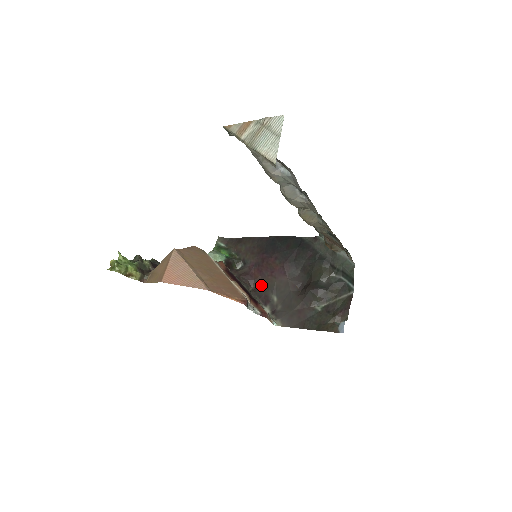
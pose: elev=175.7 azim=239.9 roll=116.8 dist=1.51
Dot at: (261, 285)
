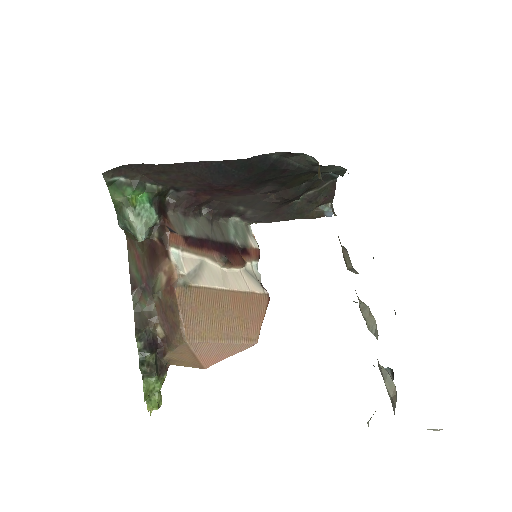
Dot at: (217, 204)
